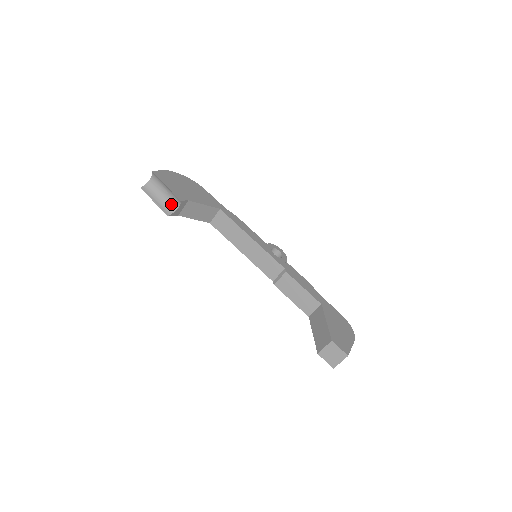
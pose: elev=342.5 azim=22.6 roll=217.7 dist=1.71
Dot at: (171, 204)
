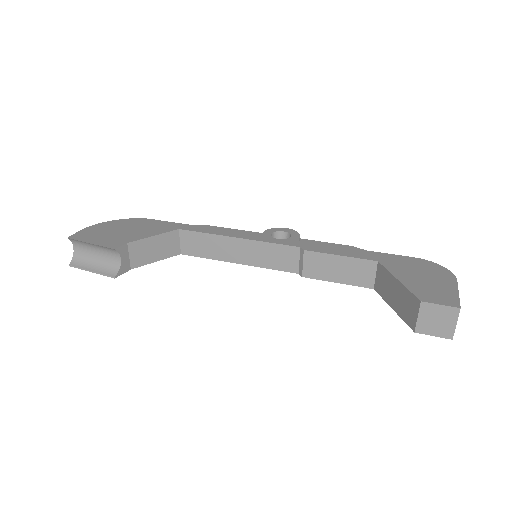
Dot at: (111, 261)
